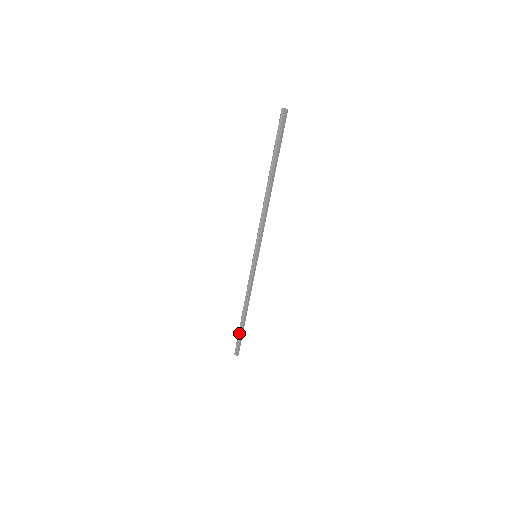
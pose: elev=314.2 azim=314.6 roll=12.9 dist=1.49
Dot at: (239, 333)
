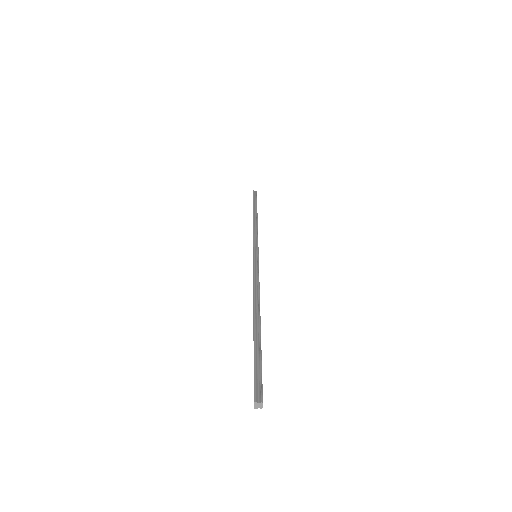
Dot at: occluded
